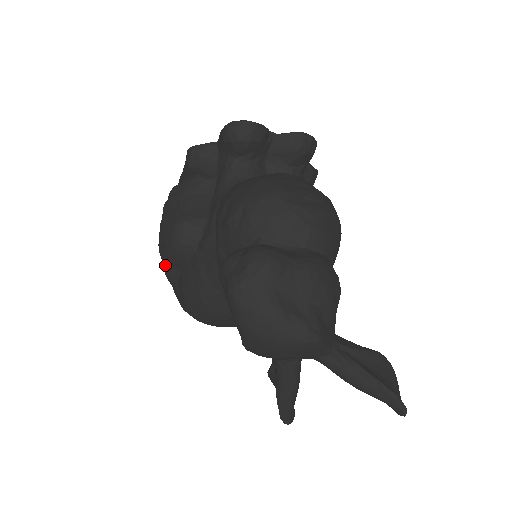
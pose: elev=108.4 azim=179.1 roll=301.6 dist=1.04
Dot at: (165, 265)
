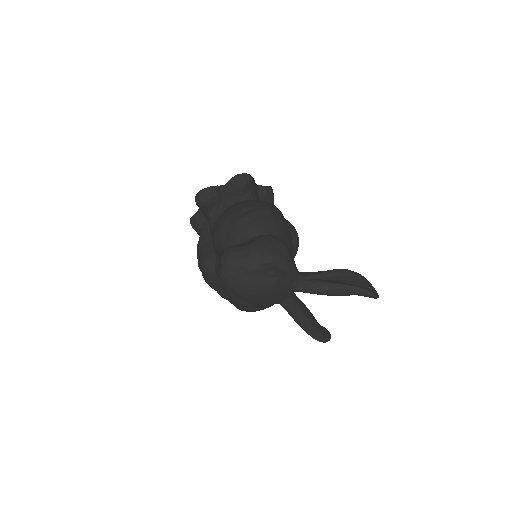
Dot at: occluded
